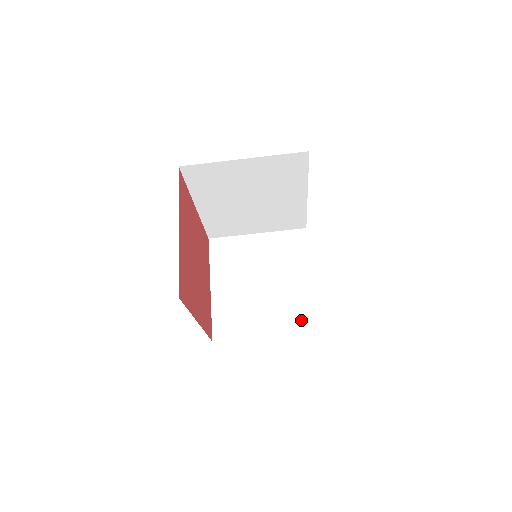
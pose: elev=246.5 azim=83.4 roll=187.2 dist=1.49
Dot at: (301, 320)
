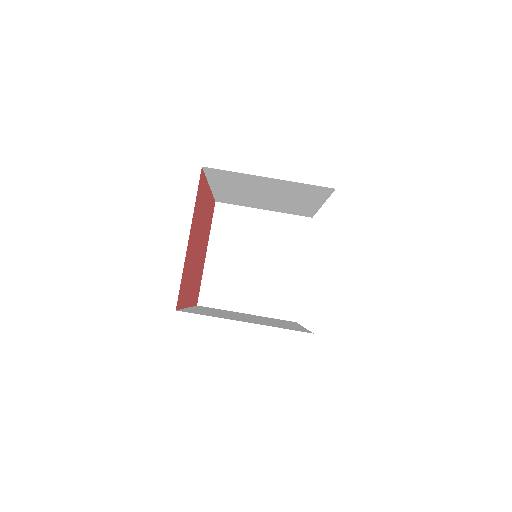
Dot at: (281, 307)
